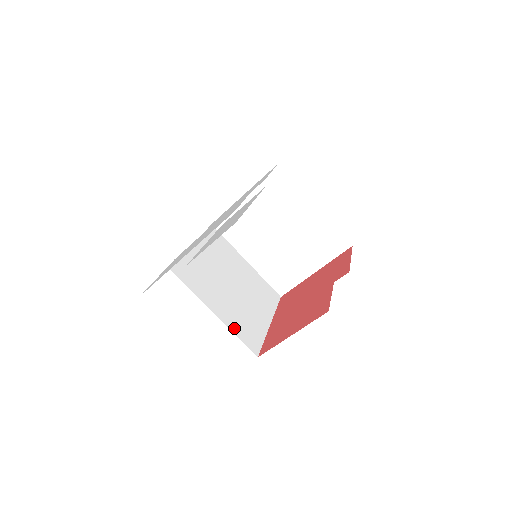
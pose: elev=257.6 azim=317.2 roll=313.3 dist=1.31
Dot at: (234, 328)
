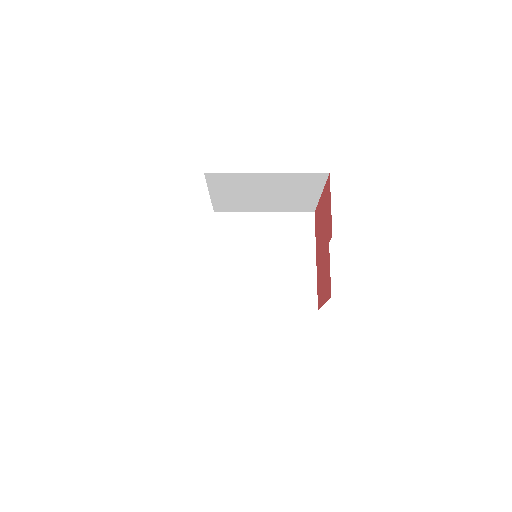
Dot at: (286, 304)
